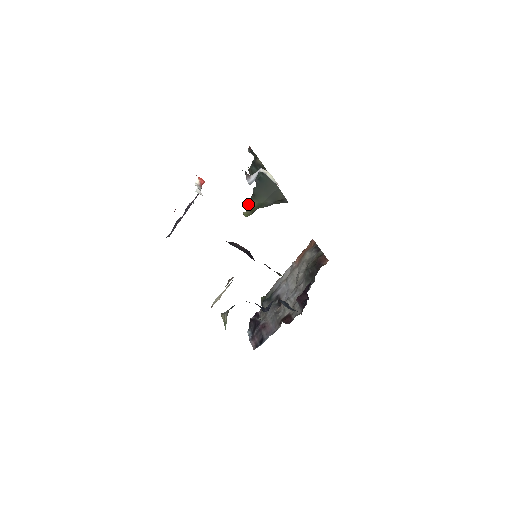
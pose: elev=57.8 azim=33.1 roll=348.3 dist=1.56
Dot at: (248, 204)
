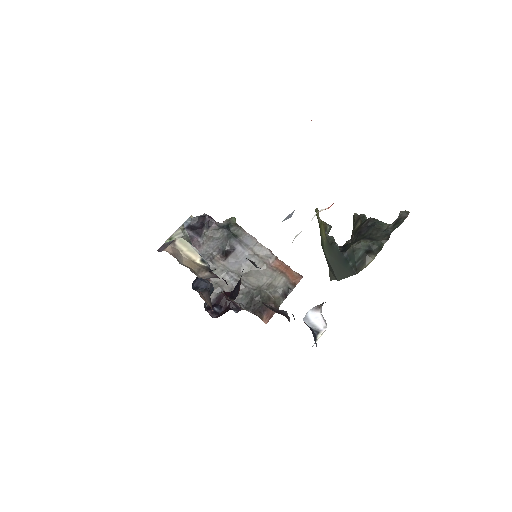
Dot at: (324, 227)
